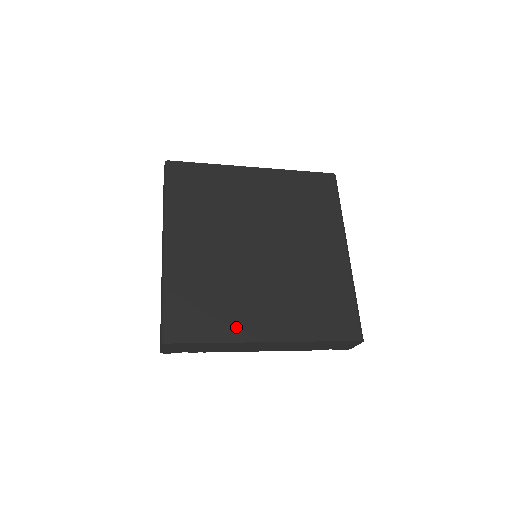
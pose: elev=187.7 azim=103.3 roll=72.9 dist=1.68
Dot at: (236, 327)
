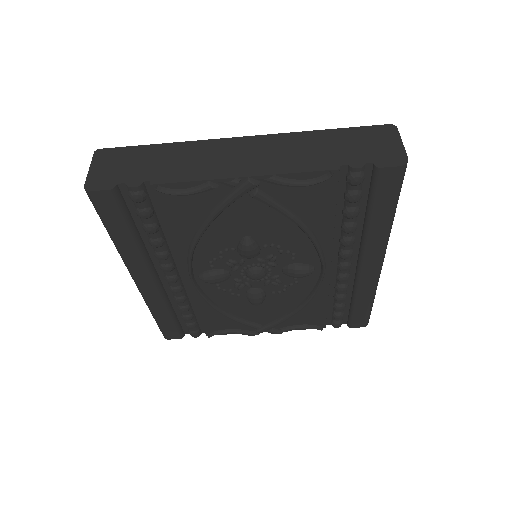
Dot at: occluded
